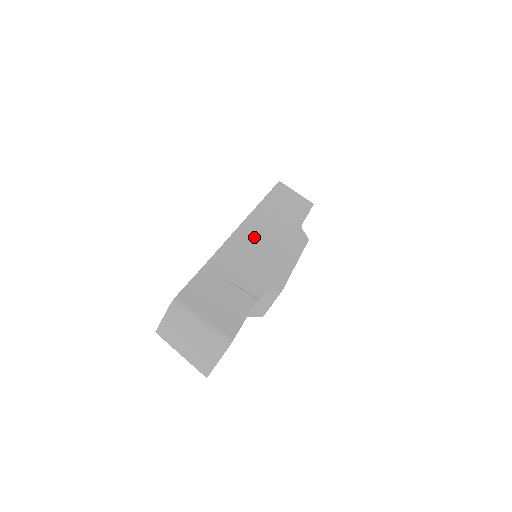
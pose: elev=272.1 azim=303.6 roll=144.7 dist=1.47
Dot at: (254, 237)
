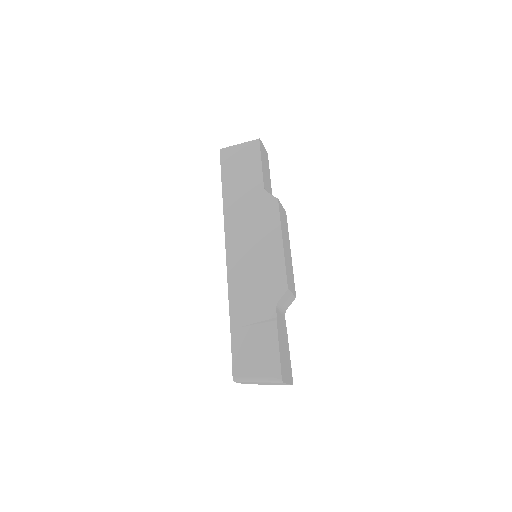
Dot at: (241, 254)
